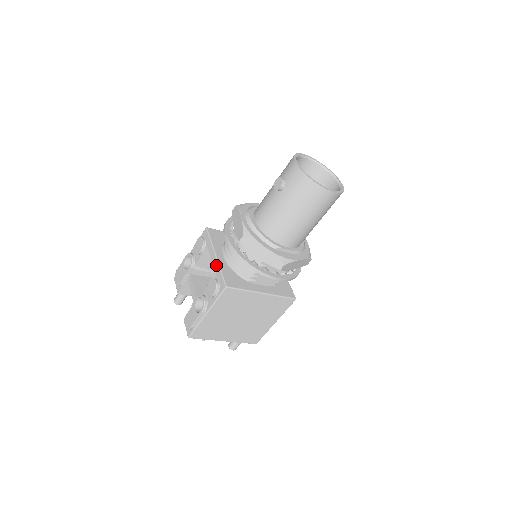
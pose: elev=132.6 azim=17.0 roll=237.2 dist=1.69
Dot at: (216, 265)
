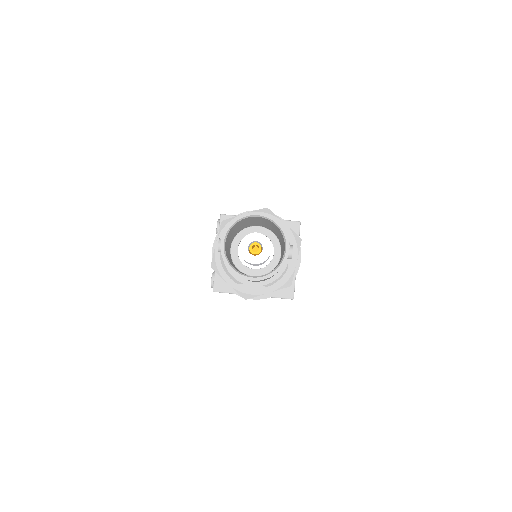
Dot at: occluded
